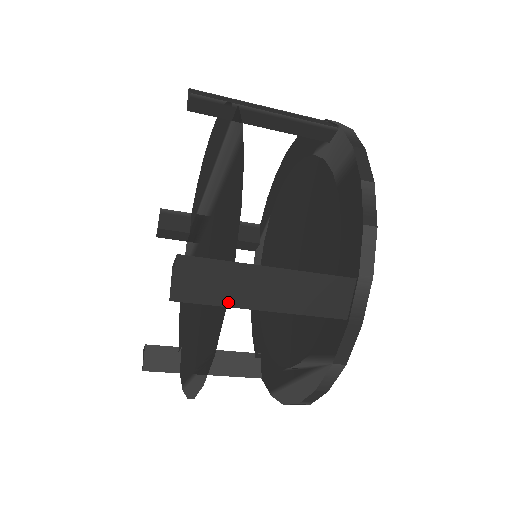
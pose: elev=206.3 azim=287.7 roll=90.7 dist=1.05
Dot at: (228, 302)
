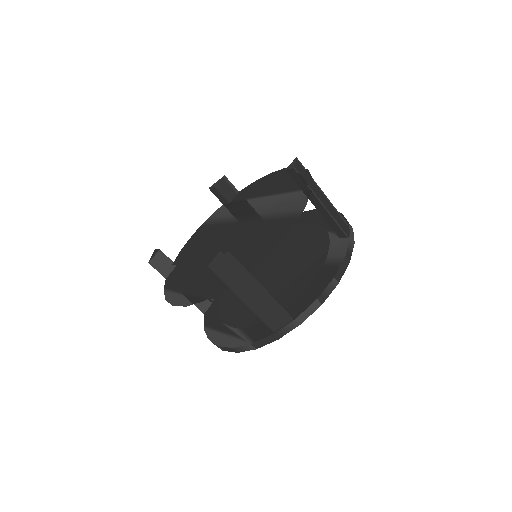
Dot at: (232, 286)
